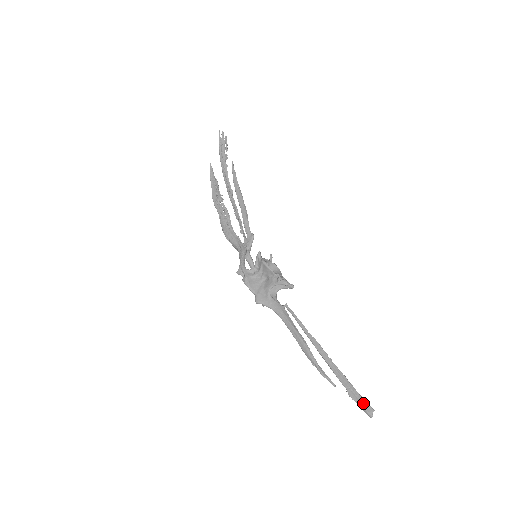
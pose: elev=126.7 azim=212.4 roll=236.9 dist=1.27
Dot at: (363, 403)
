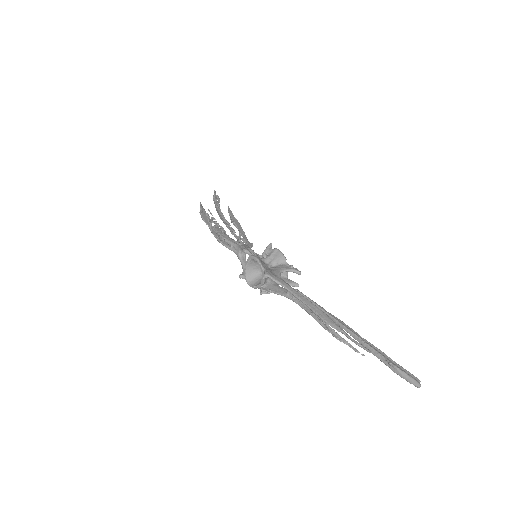
Dot at: (407, 372)
